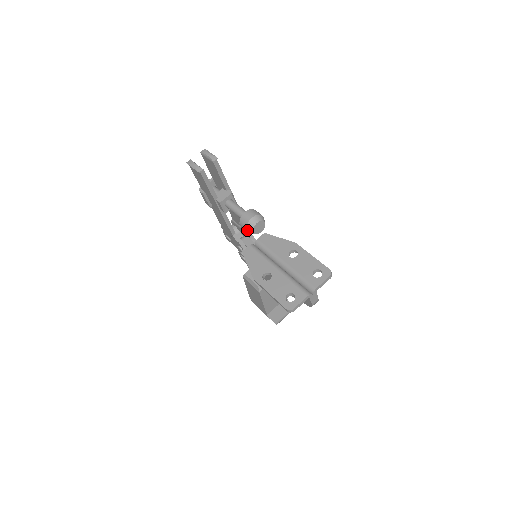
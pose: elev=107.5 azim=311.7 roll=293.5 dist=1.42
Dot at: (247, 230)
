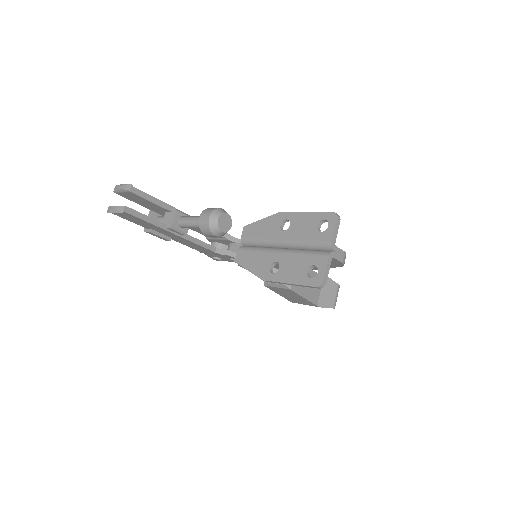
Dot at: (214, 235)
